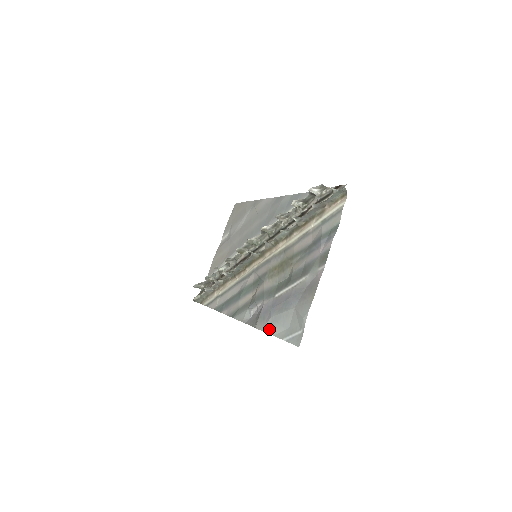
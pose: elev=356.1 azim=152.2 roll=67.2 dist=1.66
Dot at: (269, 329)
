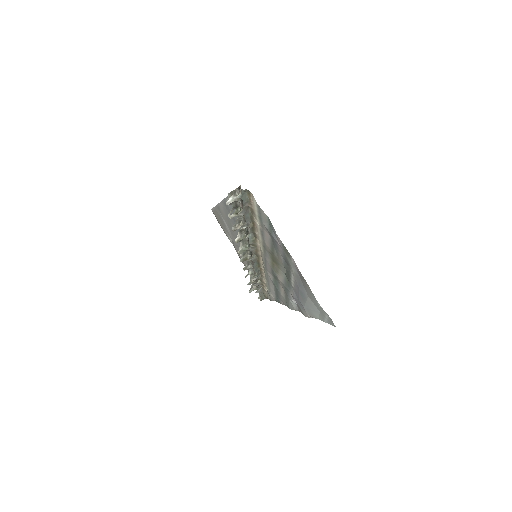
Dot at: (311, 316)
